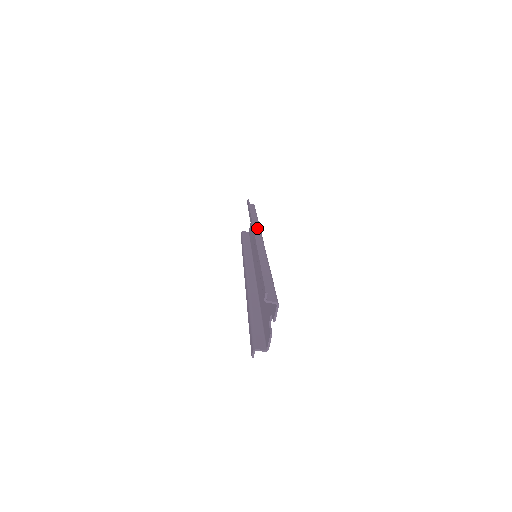
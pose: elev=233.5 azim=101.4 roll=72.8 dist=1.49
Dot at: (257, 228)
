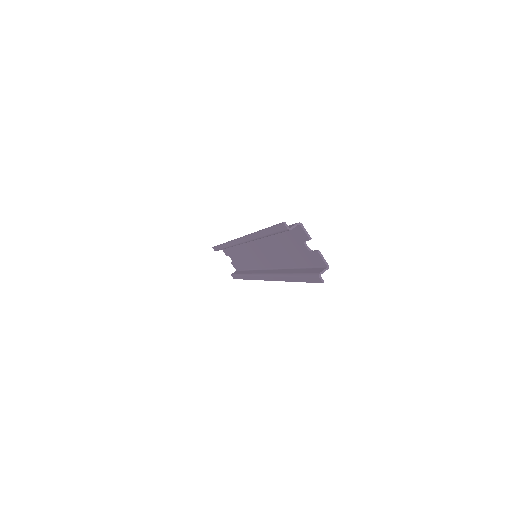
Dot at: occluded
